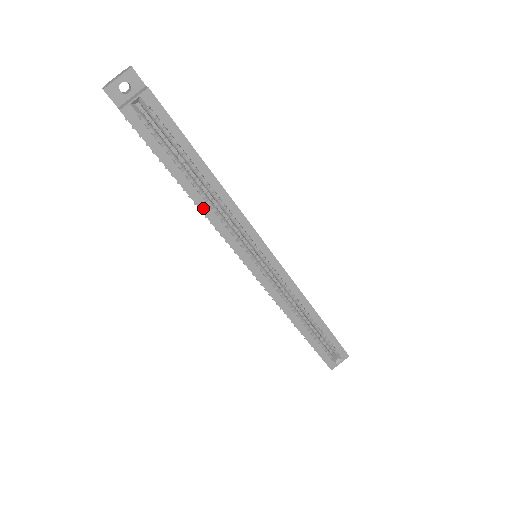
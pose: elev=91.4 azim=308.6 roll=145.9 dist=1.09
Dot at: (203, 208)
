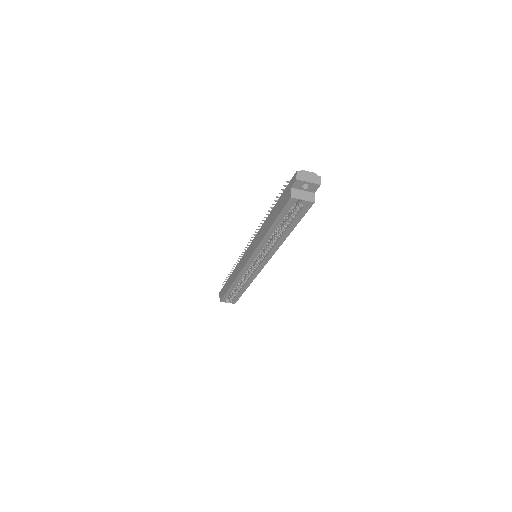
Dot at: (265, 239)
